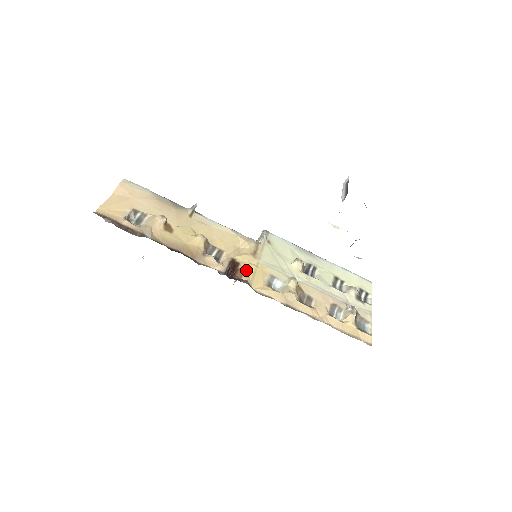
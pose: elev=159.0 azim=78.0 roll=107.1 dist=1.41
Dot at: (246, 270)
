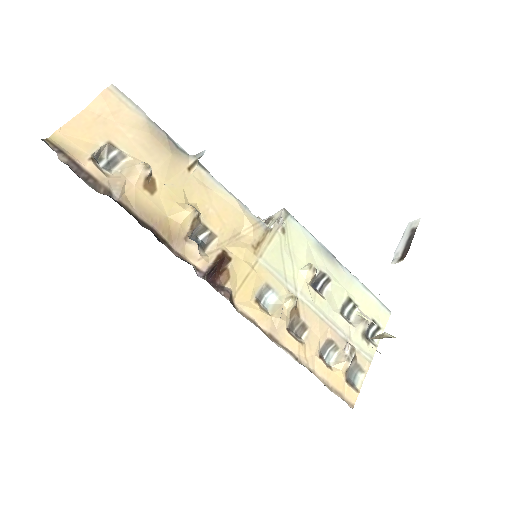
Dot at: (236, 271)
